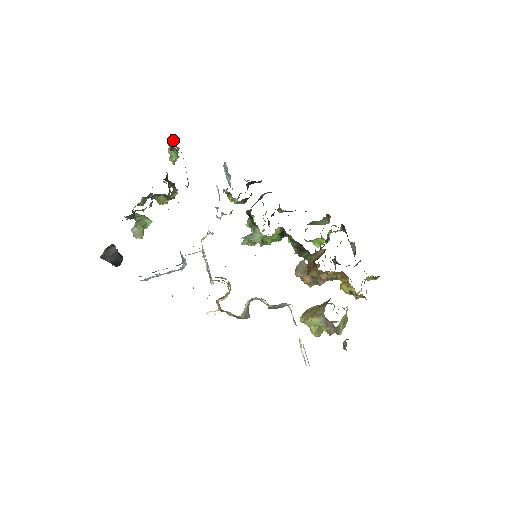
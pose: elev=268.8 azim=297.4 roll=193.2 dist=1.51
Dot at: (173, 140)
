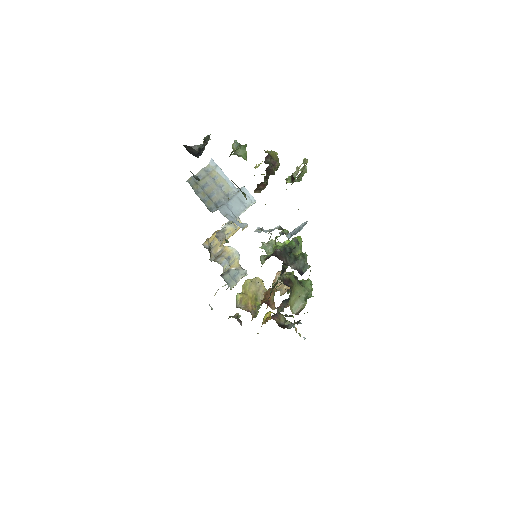
Dot at: (297, 179)
